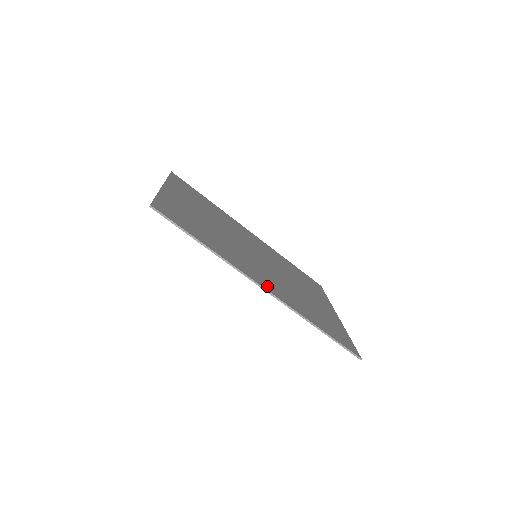
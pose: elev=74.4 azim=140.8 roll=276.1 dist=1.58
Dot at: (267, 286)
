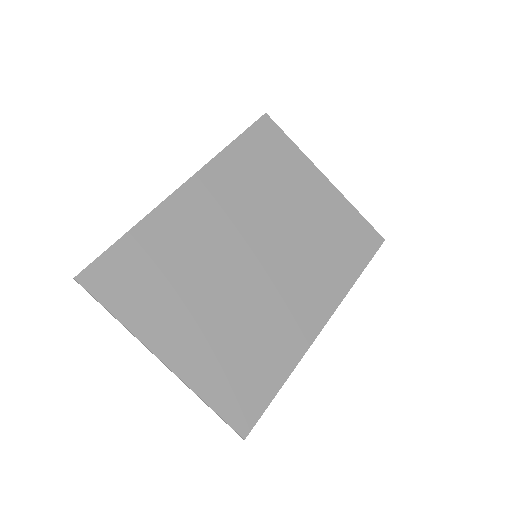
Dot at: (319, 314)
